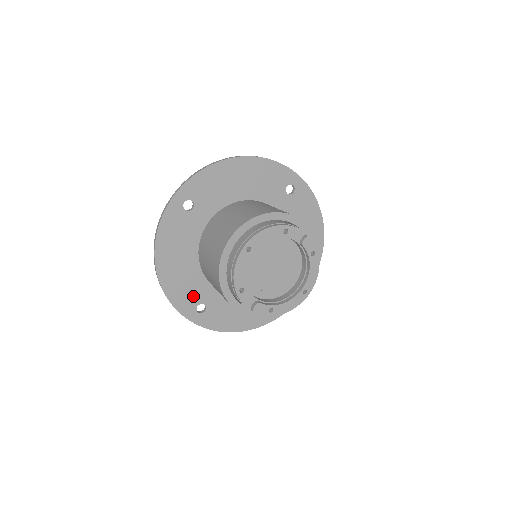
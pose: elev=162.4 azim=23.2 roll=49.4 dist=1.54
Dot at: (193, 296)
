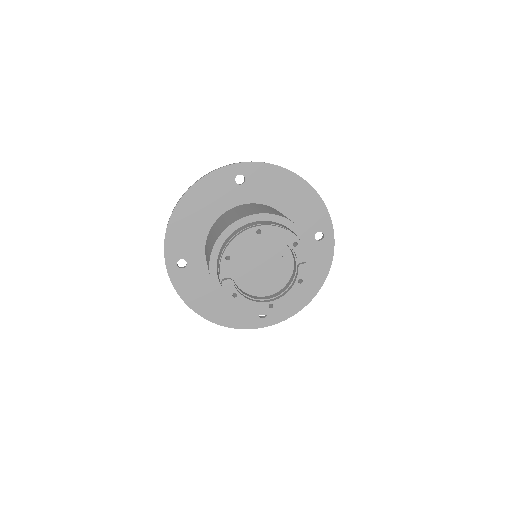
Dot at: (185, 248)
